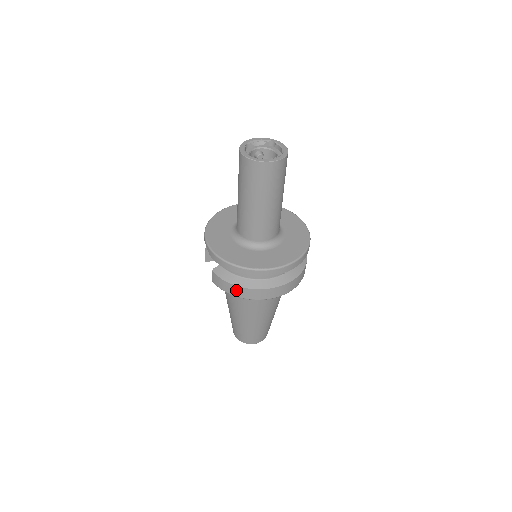
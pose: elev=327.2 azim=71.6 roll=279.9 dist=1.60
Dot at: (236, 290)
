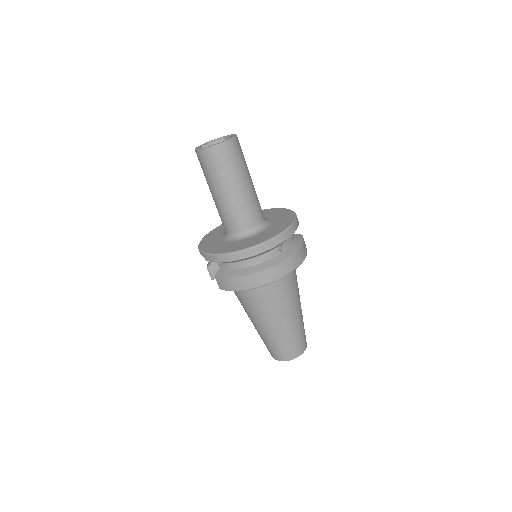
Dot at: (240, 282)
